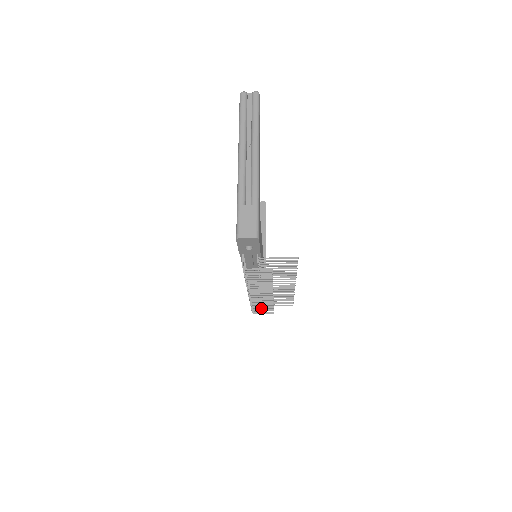
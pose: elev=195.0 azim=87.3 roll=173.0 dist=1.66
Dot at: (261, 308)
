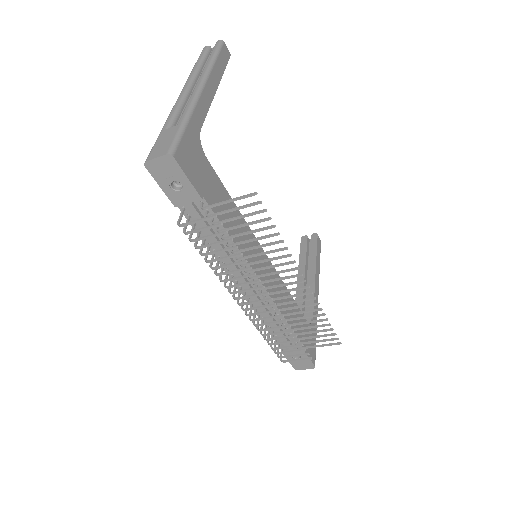
Dot at: (281, 343)
